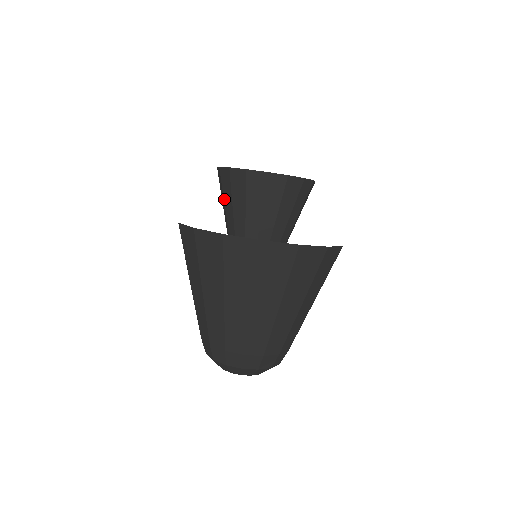
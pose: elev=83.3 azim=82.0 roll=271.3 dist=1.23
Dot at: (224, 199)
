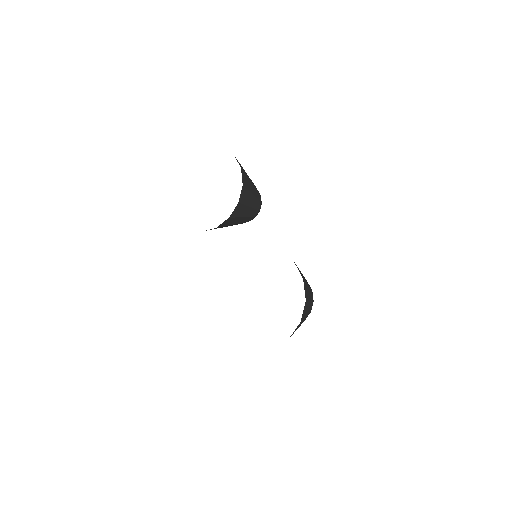
Dot at: occluded
